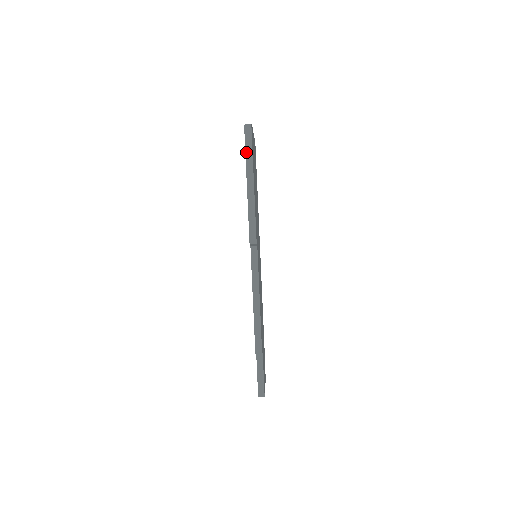
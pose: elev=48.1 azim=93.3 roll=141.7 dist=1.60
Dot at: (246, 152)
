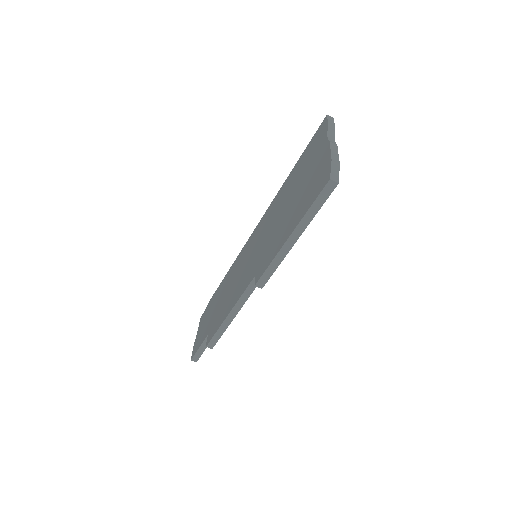
Dot at: (311, 208)
